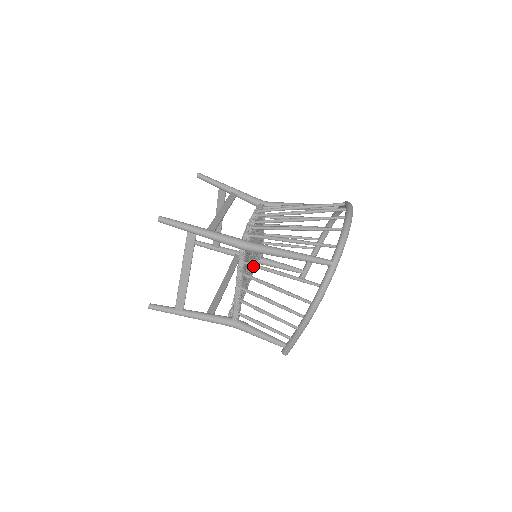
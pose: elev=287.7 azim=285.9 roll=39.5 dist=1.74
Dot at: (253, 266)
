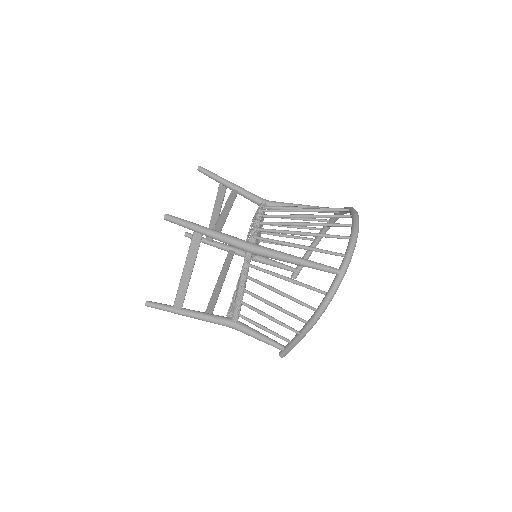
Dot at: (258, 269)
